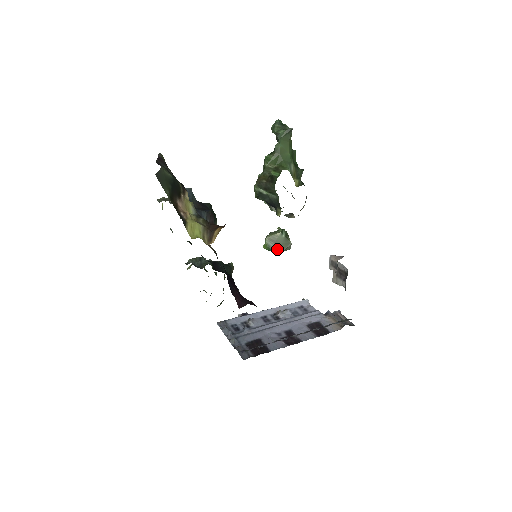
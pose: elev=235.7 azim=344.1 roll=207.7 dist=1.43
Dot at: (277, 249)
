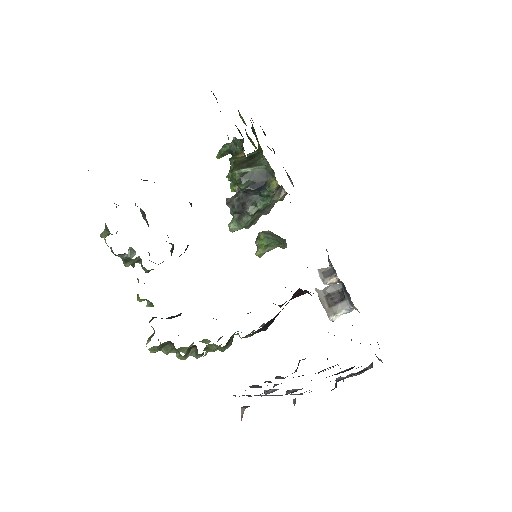
Dot at: (277, 240)
